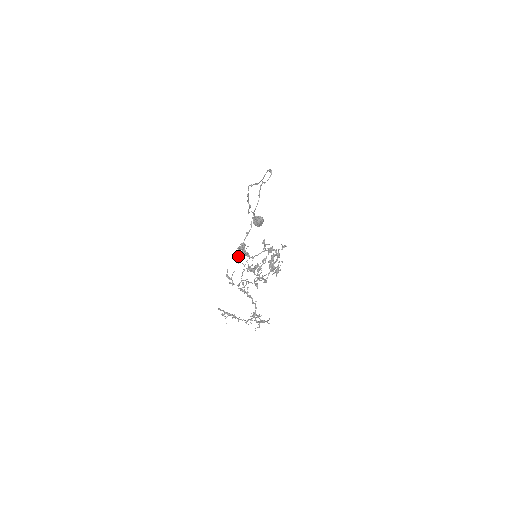
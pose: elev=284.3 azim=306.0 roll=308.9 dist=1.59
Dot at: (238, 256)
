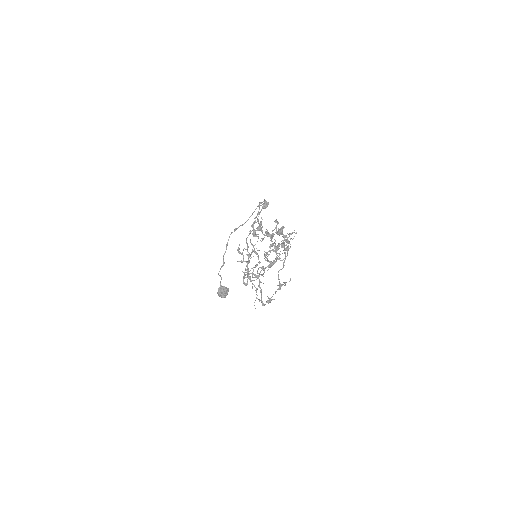
Dot at: (257, 220)
